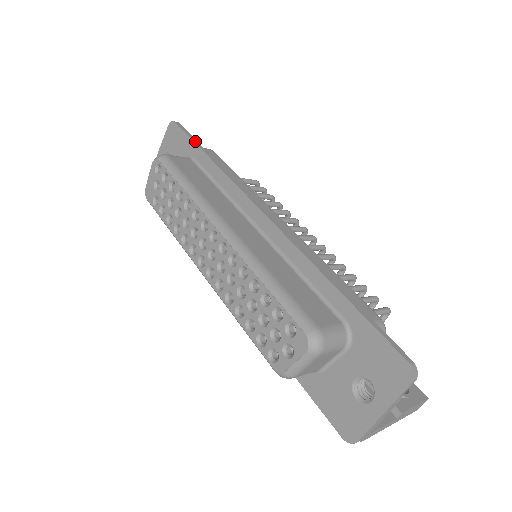
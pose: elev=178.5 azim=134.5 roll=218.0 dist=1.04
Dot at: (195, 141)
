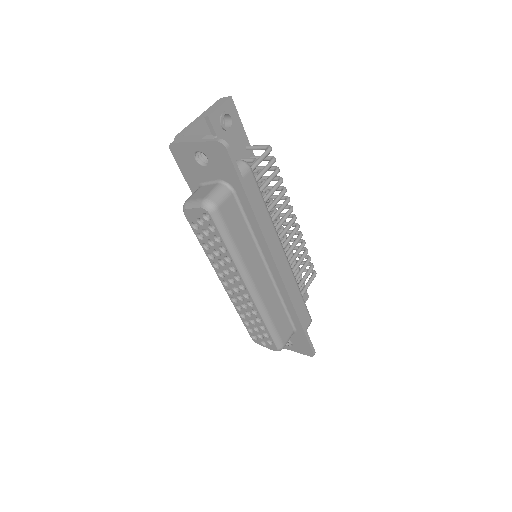
Dot at: (243, 183)
